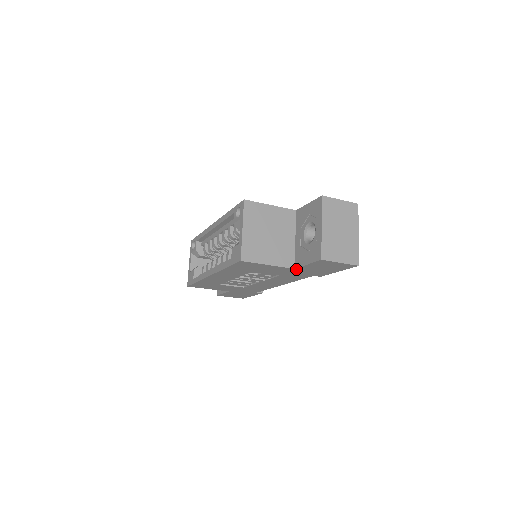
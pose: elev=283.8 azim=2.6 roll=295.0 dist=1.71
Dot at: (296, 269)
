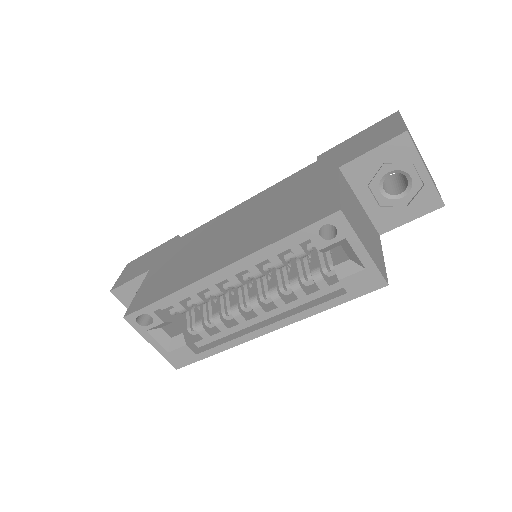
Dot at: (378, 234)
